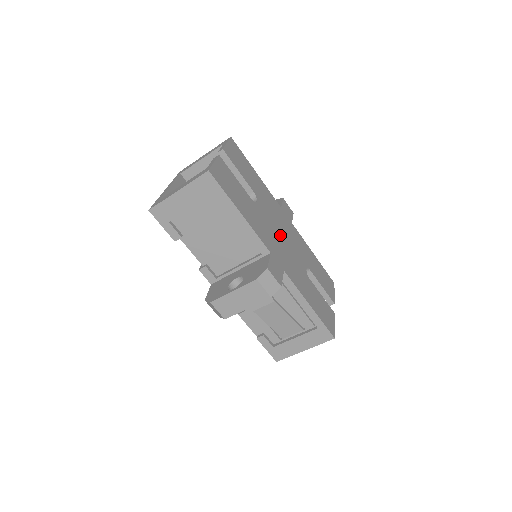
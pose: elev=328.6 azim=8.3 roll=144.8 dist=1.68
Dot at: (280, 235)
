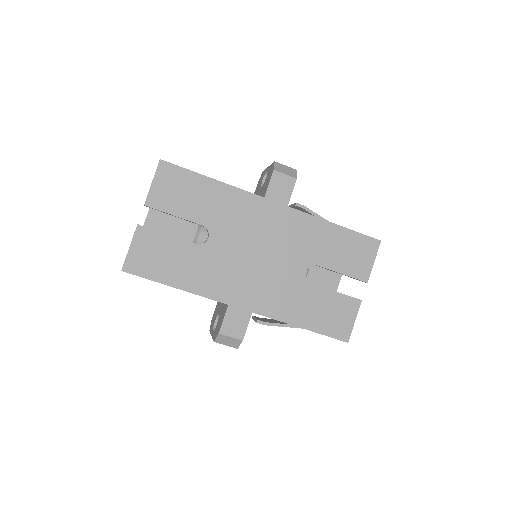
Dot at: (253, 256)
